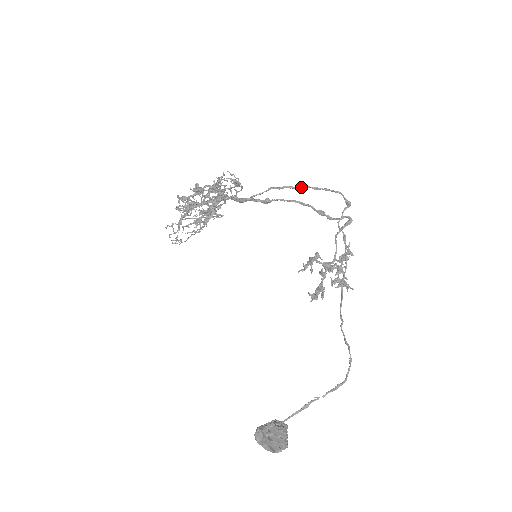
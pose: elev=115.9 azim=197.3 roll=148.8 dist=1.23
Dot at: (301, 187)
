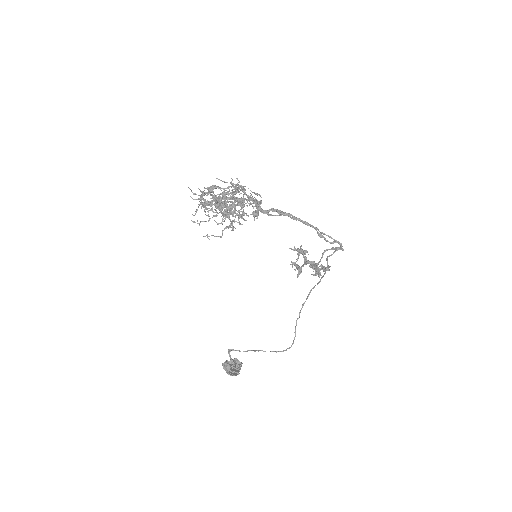
Dot at: (310, 226)
